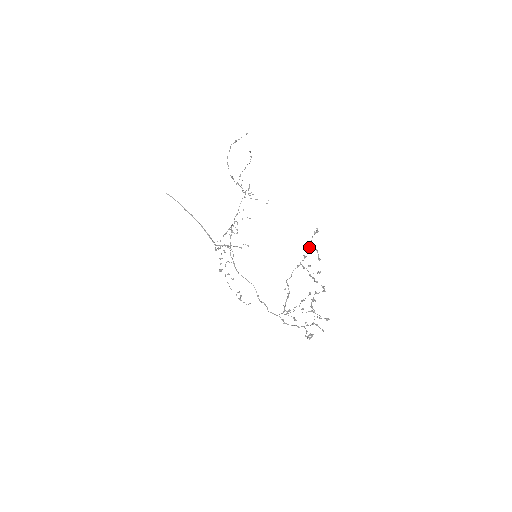
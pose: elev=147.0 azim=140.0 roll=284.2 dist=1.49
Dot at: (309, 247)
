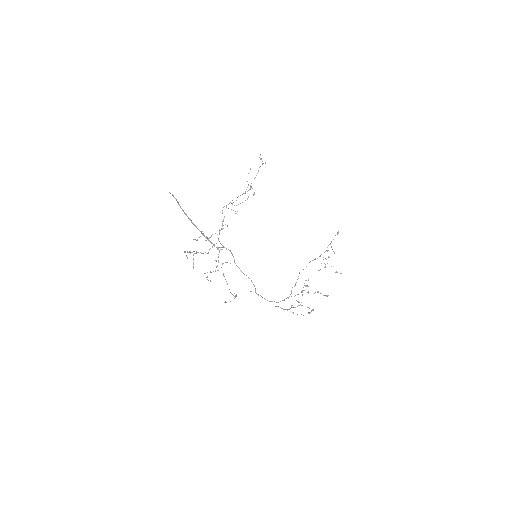
Dot at: (329, 244)
